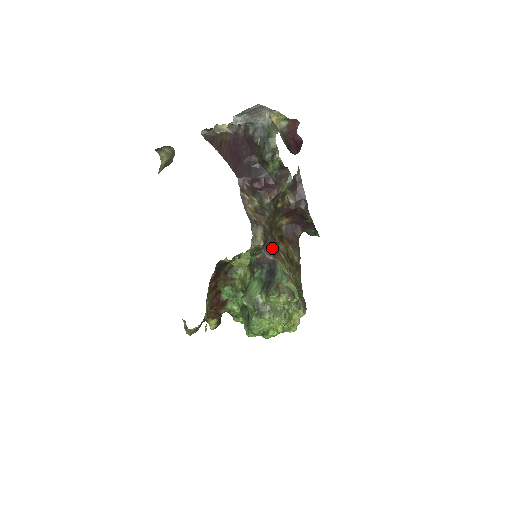
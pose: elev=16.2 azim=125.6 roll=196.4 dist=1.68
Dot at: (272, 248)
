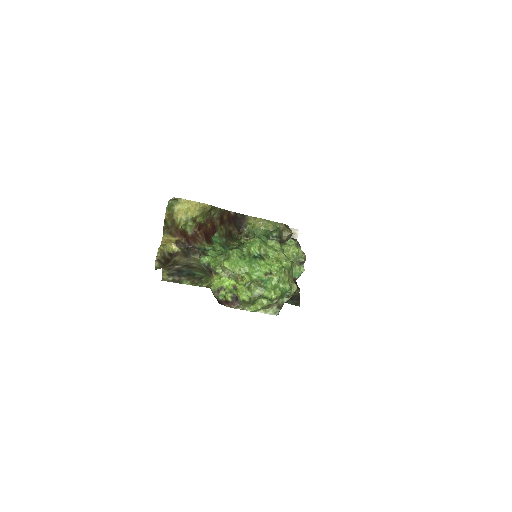
Dot at: occluded
